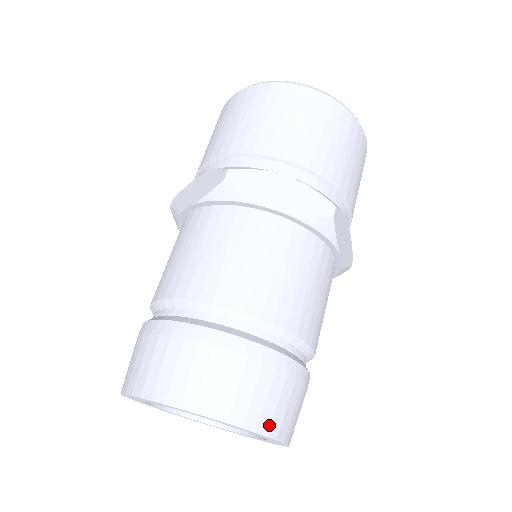
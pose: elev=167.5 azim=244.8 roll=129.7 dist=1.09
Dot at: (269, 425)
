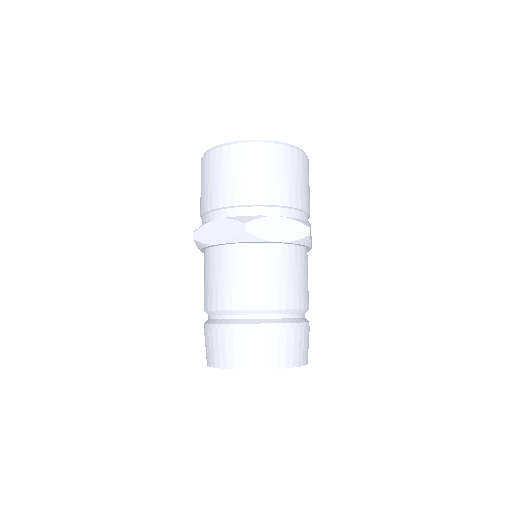
Dot at: (302, 360)
